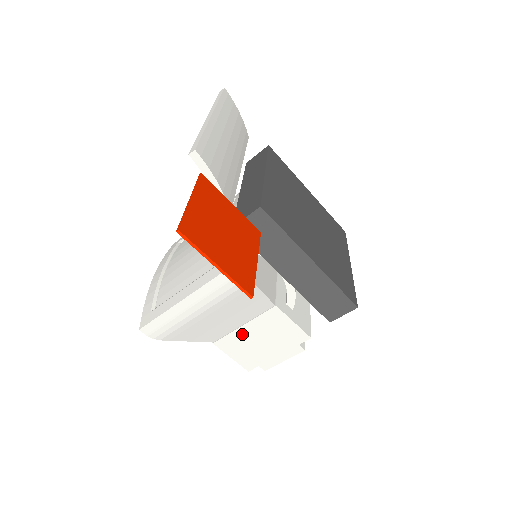
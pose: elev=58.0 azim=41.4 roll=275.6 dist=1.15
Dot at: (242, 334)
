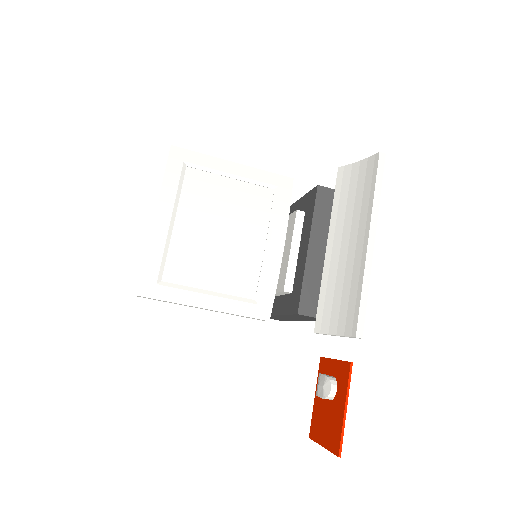
Dot at: occluded
